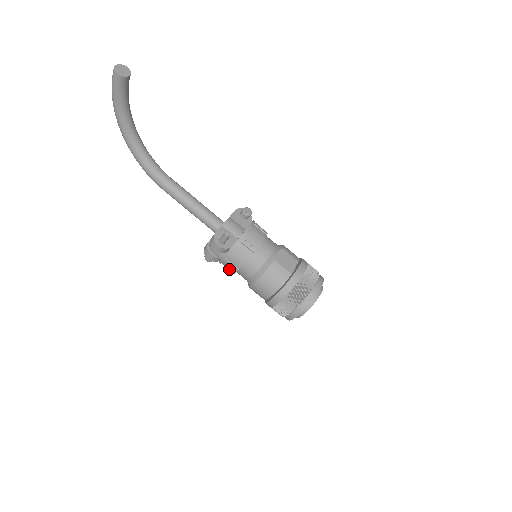
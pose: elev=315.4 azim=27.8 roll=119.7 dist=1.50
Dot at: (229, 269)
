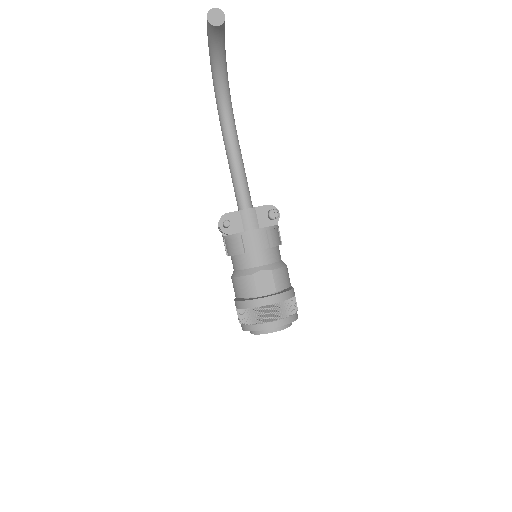
Dot at: occluded
